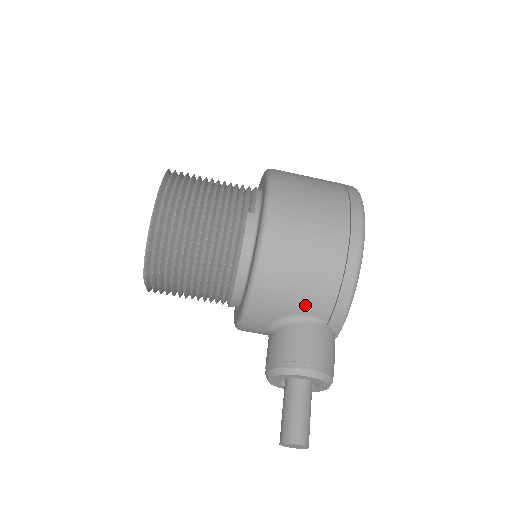
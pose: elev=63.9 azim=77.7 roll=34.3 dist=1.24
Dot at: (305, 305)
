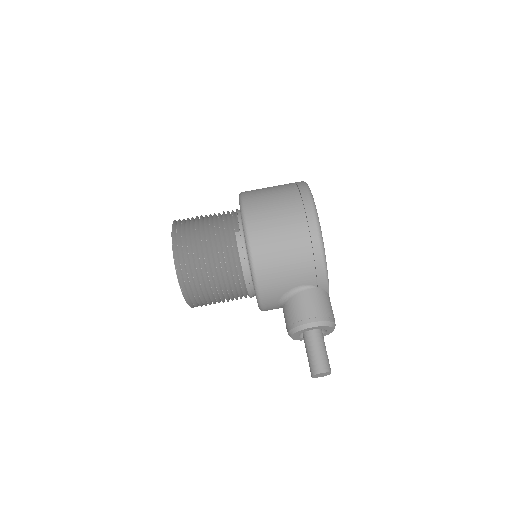
Dot at: (296, 280)
